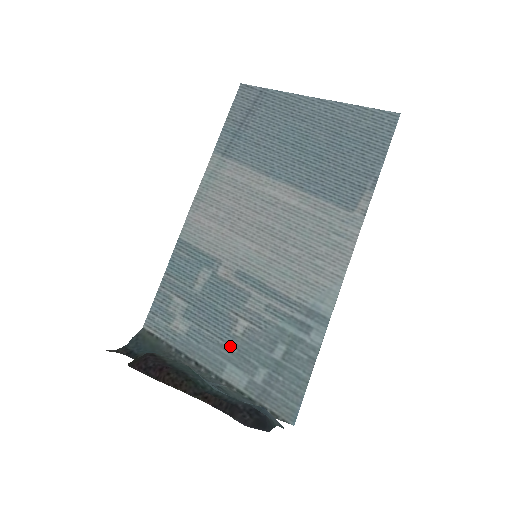
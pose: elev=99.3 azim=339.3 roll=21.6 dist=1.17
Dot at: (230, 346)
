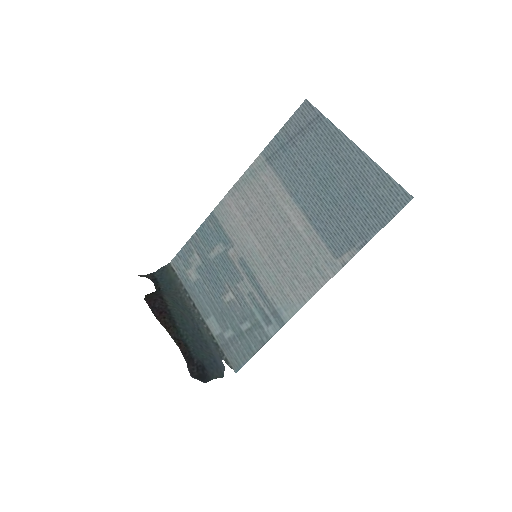
Dot at: (218, 305)
